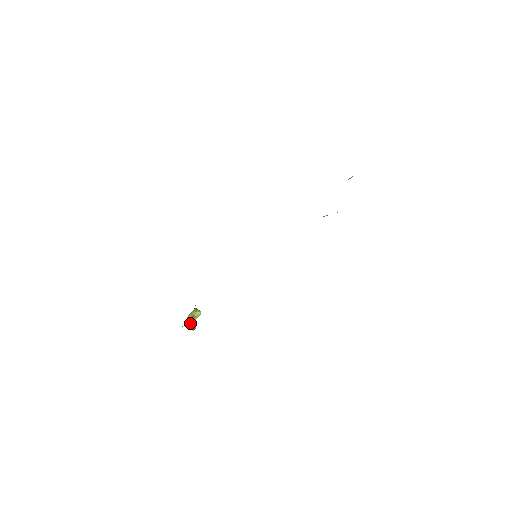
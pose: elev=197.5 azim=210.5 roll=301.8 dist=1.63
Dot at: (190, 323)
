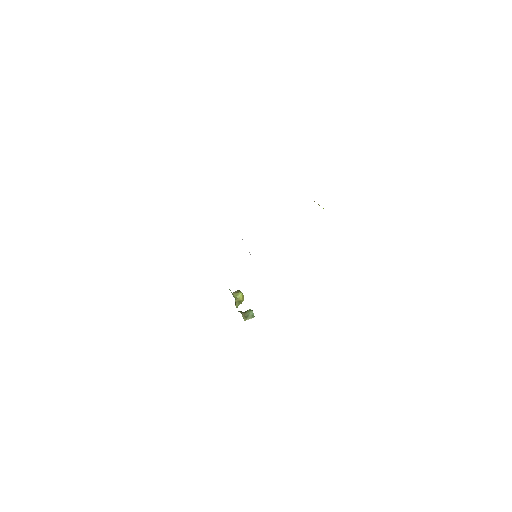
Dot at: (245, 313)
